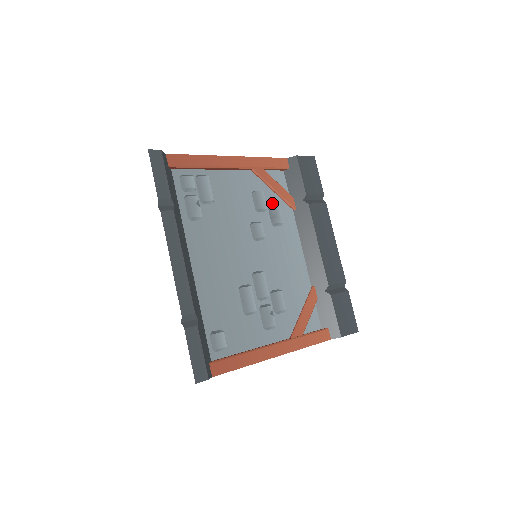
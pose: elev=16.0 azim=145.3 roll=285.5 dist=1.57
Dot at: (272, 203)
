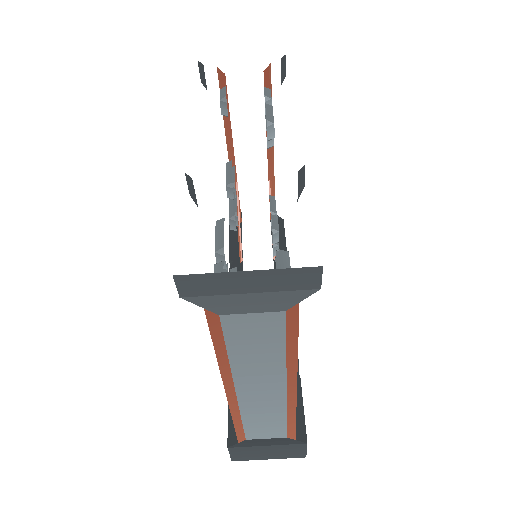
Dot at: occluded
